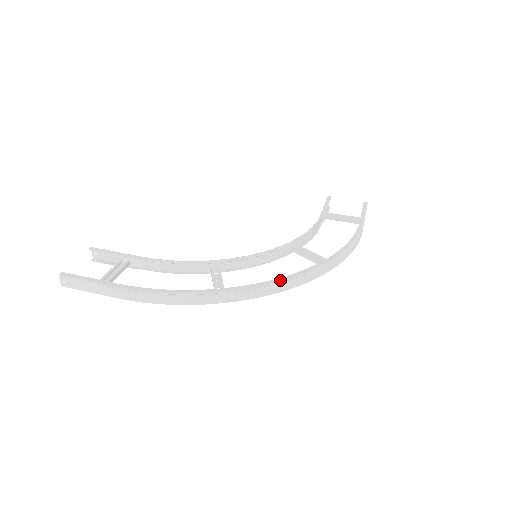
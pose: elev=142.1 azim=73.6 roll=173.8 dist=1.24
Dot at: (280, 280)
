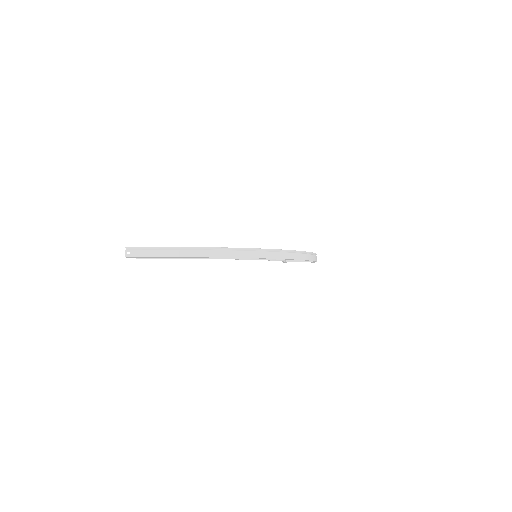
Dot at: occluded
